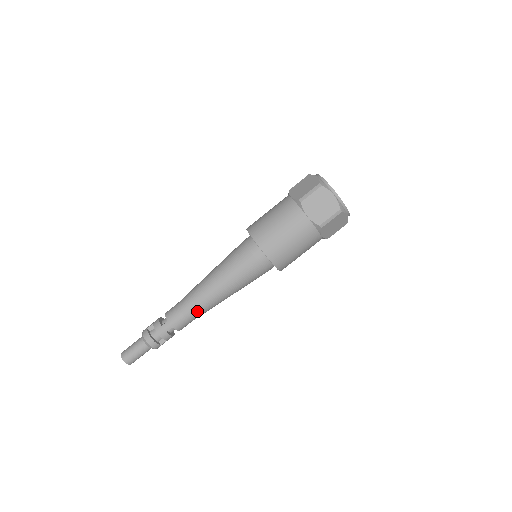
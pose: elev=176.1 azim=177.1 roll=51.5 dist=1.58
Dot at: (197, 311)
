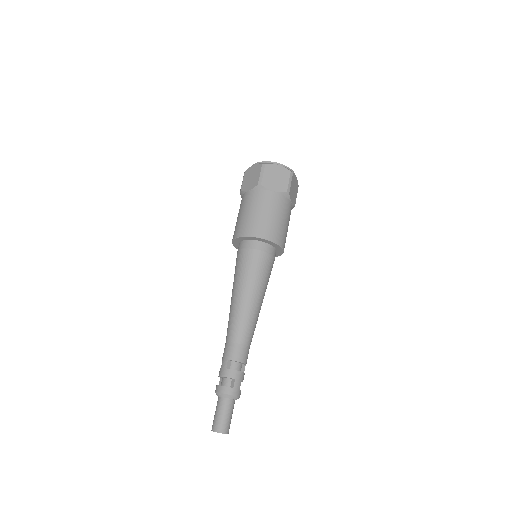
Dot at: (236, 329)
